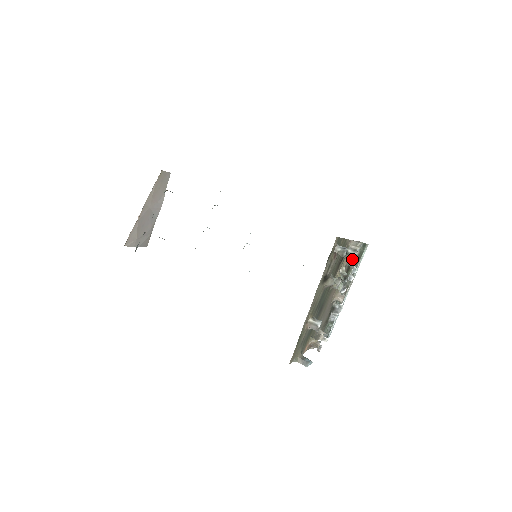
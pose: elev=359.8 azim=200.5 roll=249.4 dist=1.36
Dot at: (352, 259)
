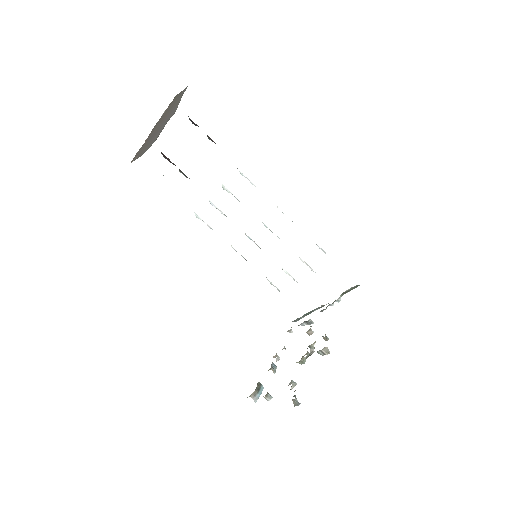
Dot at: (326, 337)
